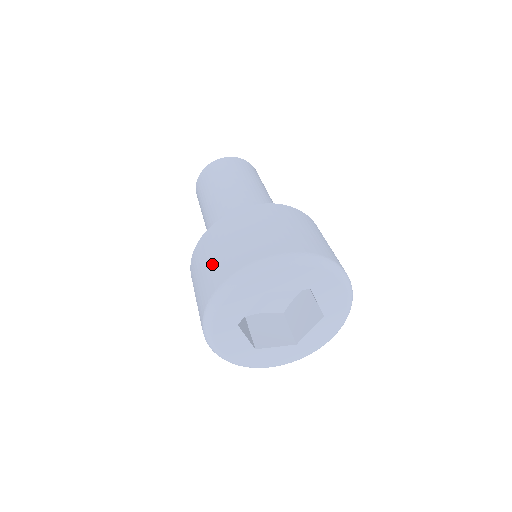
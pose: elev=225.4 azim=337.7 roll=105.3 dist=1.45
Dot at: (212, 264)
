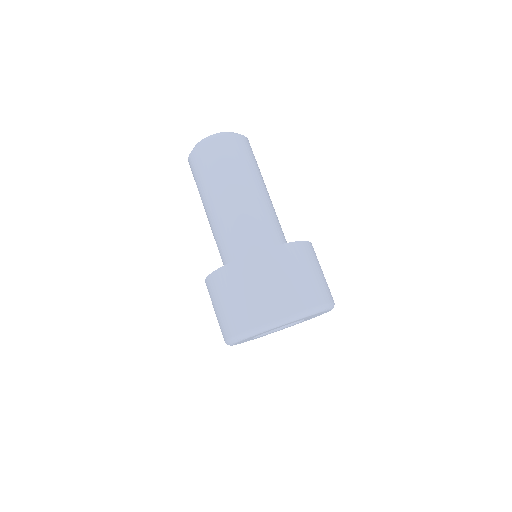
Dot at: (217, 316)
